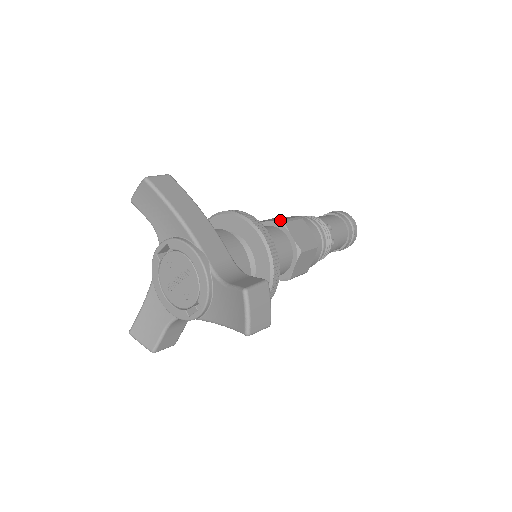
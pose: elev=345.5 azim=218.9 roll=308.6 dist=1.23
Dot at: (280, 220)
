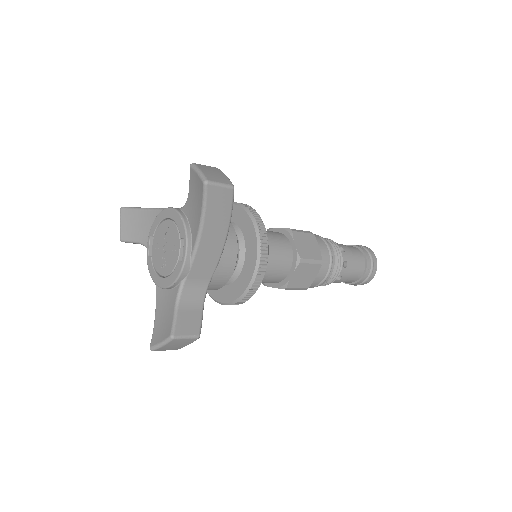
Dot at: occluded
